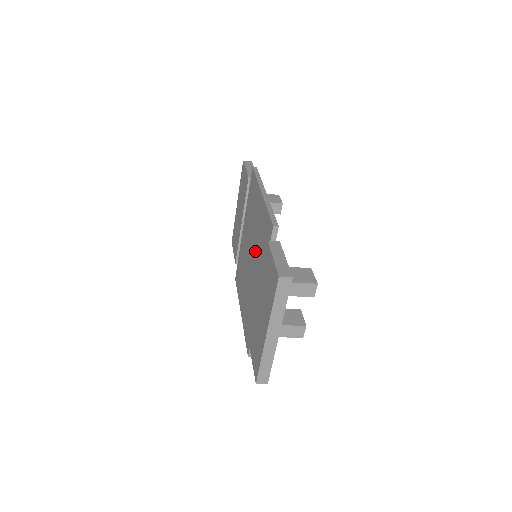
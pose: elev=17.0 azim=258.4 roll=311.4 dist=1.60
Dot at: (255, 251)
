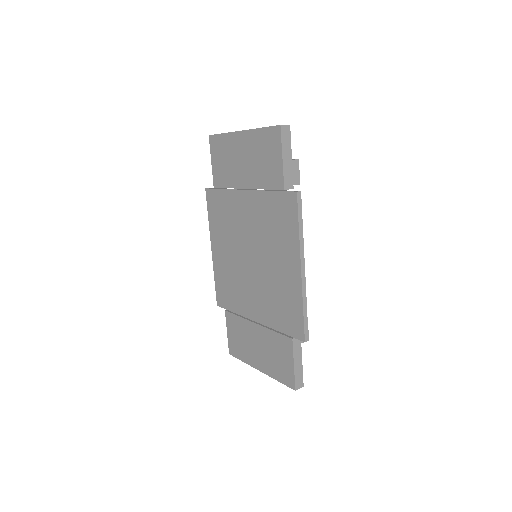
Dot at: (263, 280)
